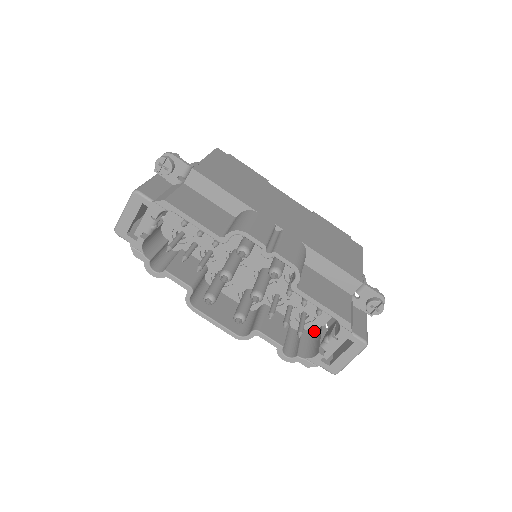
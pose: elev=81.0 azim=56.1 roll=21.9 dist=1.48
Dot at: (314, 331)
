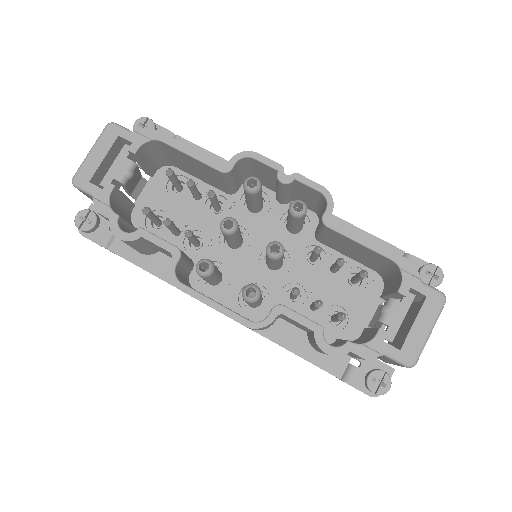
Dot at: (355, 339)
